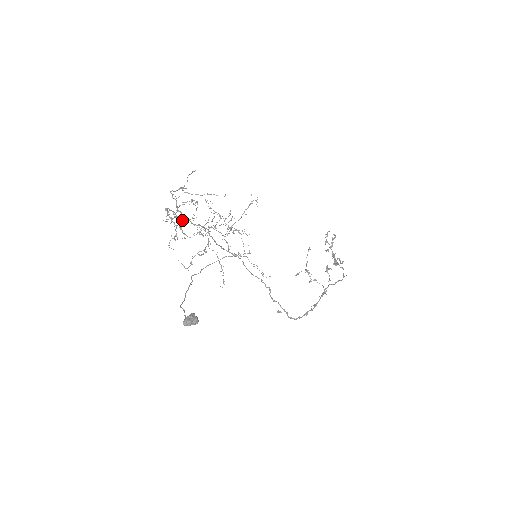
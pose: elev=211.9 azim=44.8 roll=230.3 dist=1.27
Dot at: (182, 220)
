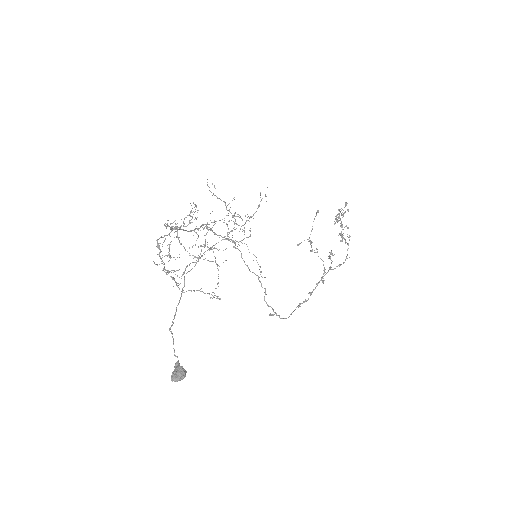
Dot at: occluded
